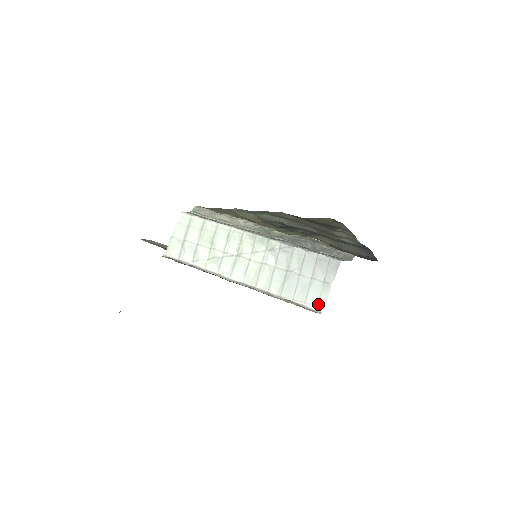
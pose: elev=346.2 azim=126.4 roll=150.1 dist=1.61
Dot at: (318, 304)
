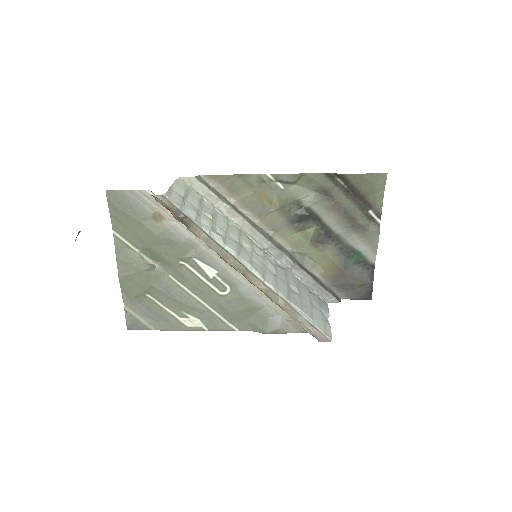
Dot at: (325, 330)
